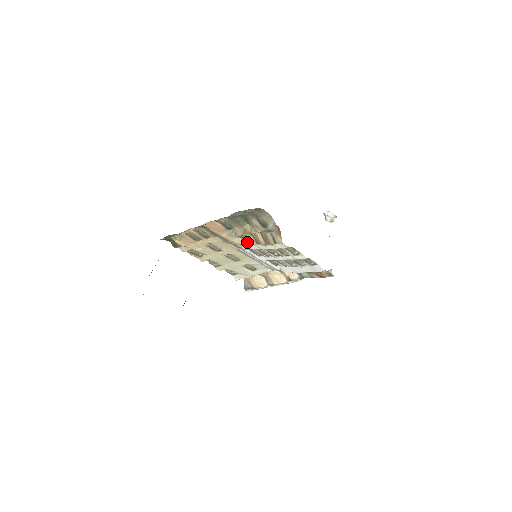
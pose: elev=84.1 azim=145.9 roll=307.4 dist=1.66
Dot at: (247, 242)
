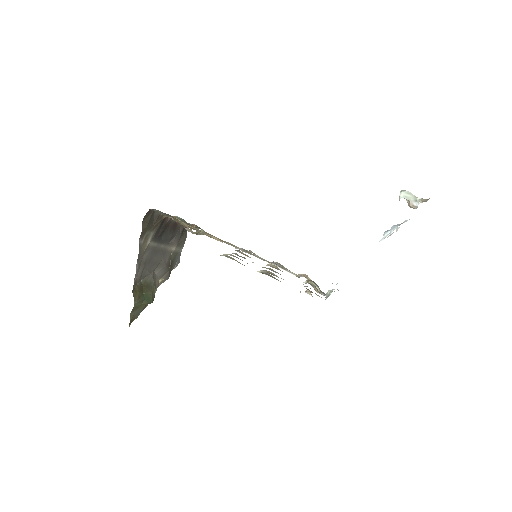
Dot at: occluded
